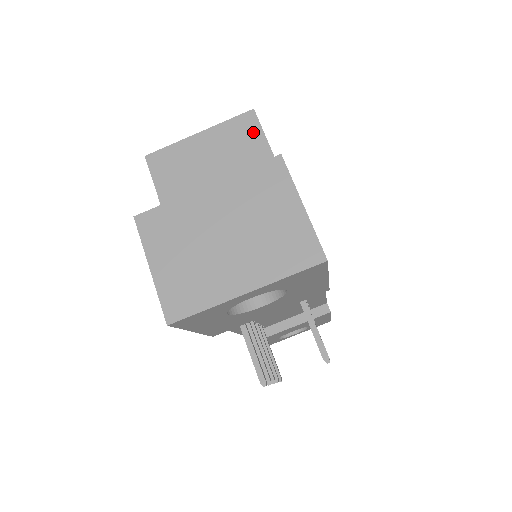
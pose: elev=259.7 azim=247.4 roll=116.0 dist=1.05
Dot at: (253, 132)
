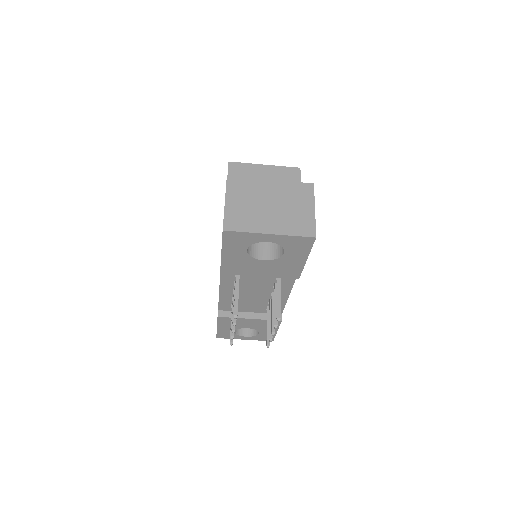
Dot at: (295, 179)
